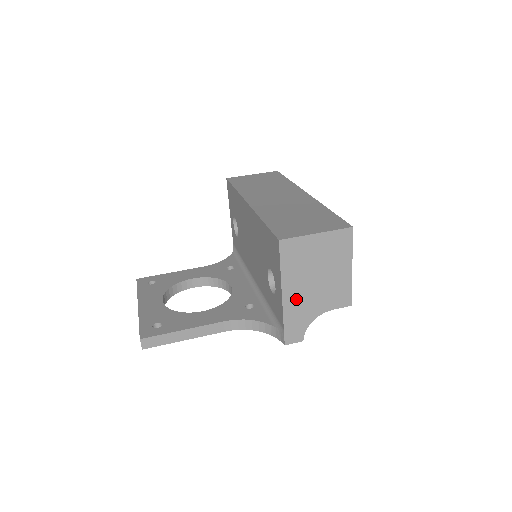
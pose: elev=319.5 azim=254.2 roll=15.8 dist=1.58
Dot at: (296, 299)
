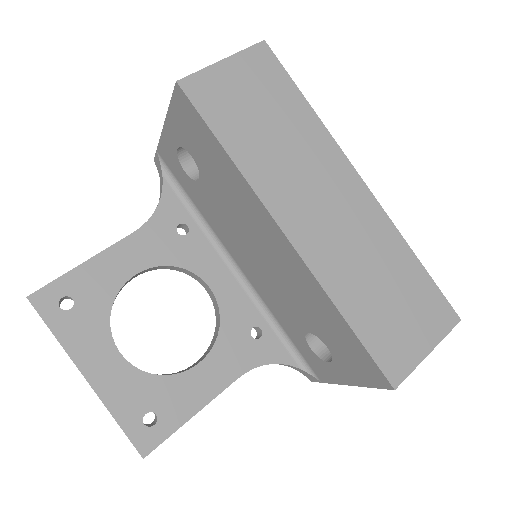
Dot at: occluded
